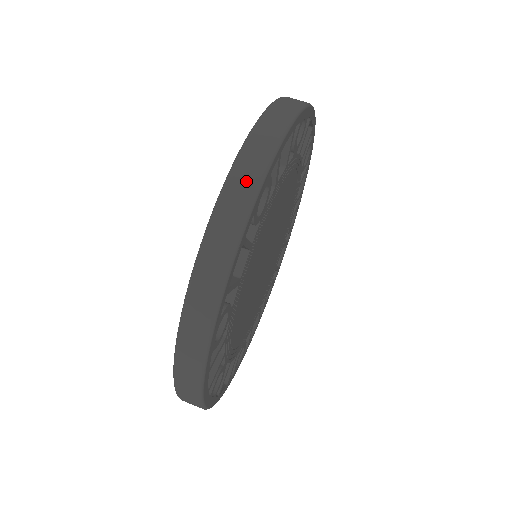
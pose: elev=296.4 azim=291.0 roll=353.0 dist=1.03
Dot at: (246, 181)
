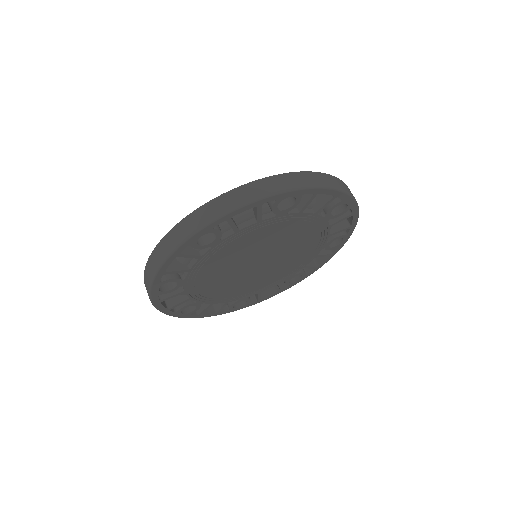
Dot at: (190, 226)
